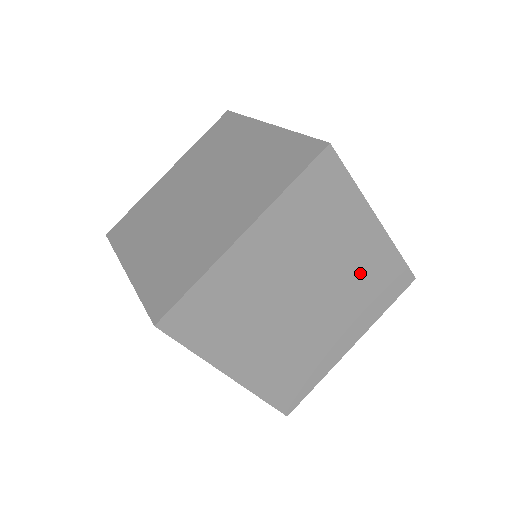
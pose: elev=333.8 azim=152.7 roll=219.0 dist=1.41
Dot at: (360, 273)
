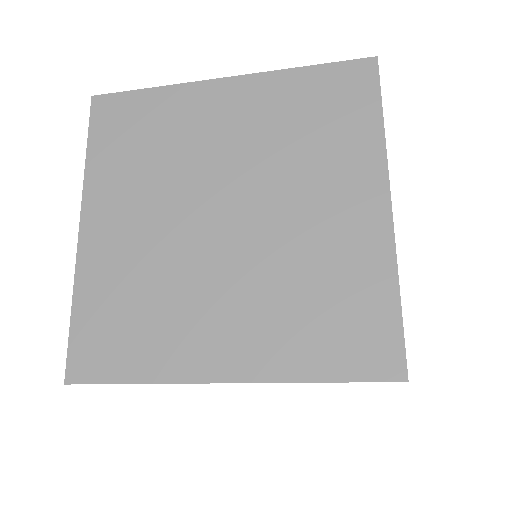
Dot at: occluded
